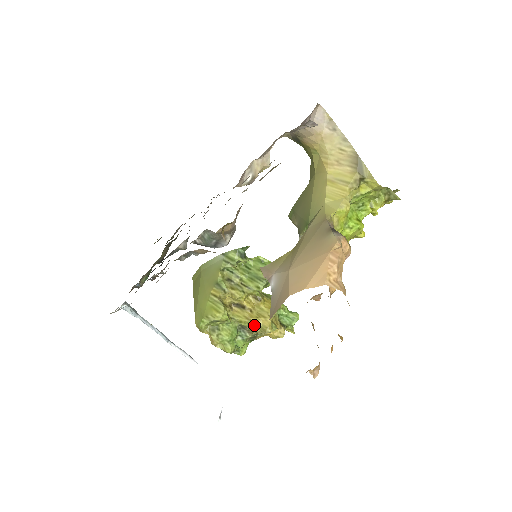
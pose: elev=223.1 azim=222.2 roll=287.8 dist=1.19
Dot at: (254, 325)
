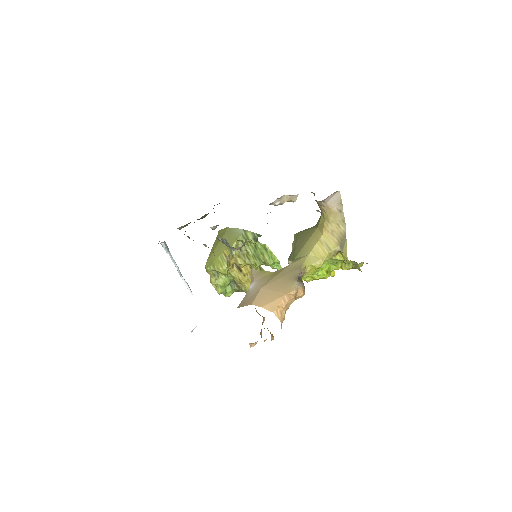
Dot at: (242, 285)
